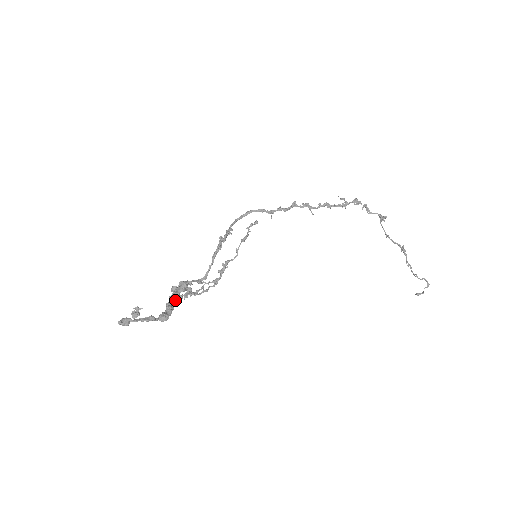
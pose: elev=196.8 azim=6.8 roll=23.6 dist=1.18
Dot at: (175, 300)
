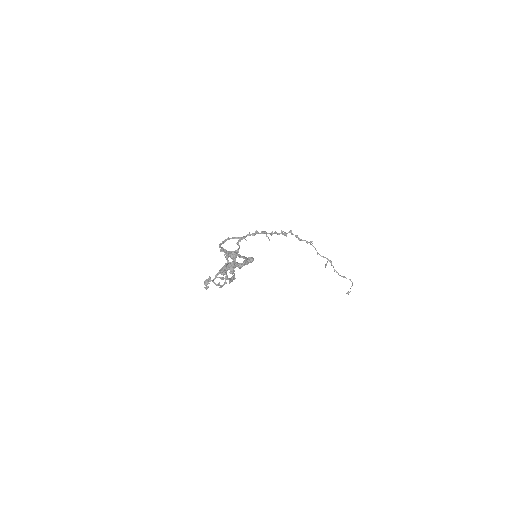
Dot at: occluded
